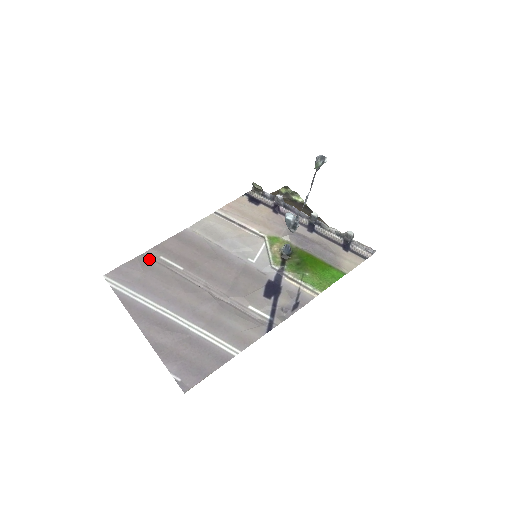
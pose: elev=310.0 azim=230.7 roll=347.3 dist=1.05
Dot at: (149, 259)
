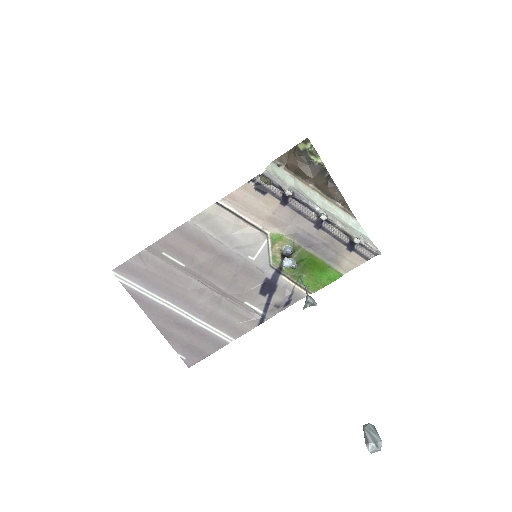
Dot at: (152, 254)
